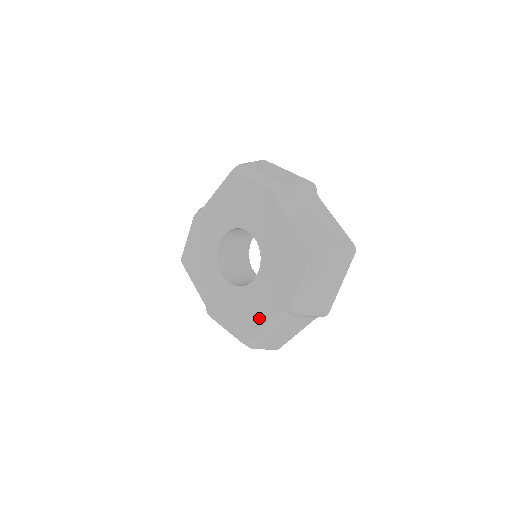
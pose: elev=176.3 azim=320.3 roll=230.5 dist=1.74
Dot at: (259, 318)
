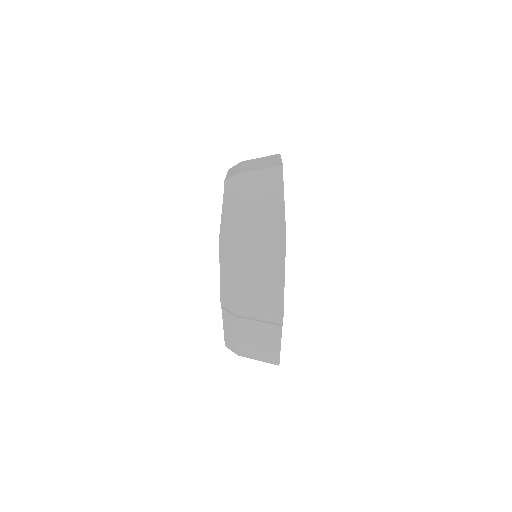
Dot at: occluded
